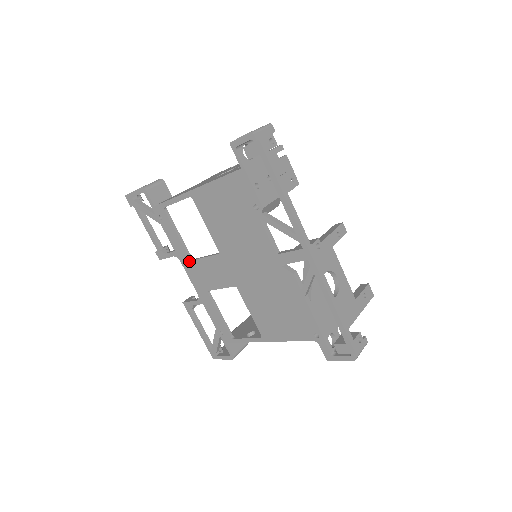
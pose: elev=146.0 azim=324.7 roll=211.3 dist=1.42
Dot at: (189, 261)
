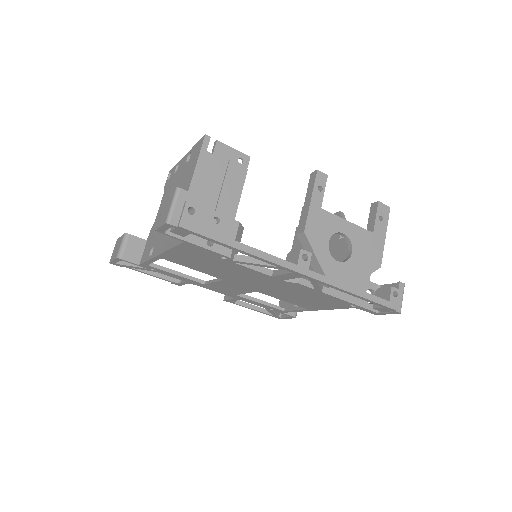
Dot at: (203, 285)
